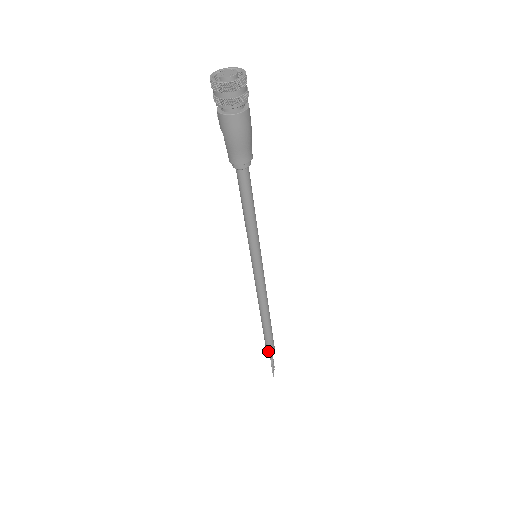
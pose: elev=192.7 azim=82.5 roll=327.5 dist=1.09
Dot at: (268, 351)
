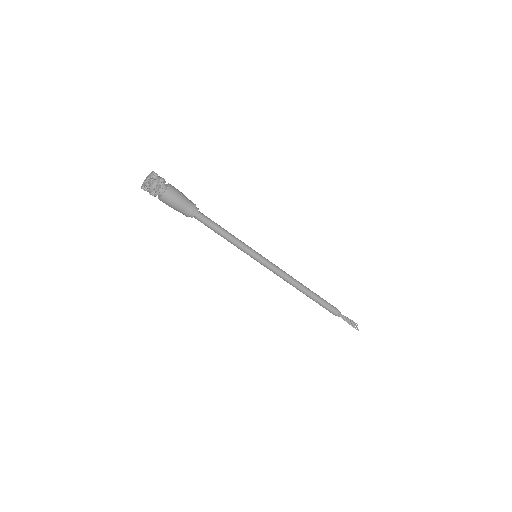
Dot at: (333, 314)
